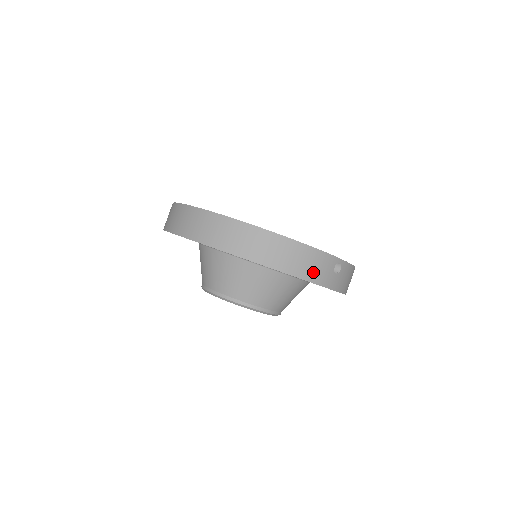
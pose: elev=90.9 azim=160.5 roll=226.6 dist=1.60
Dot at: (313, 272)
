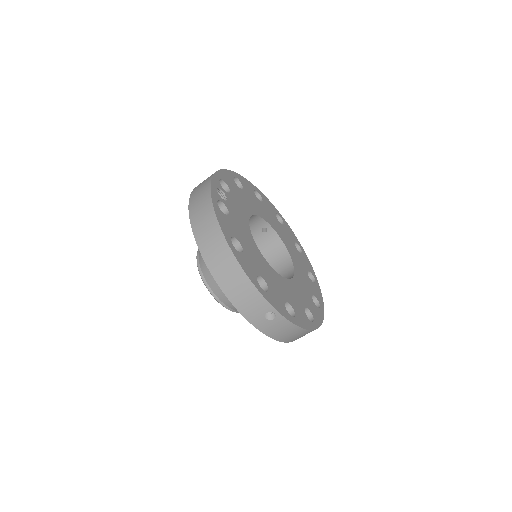
Dot at: (242, 302)
